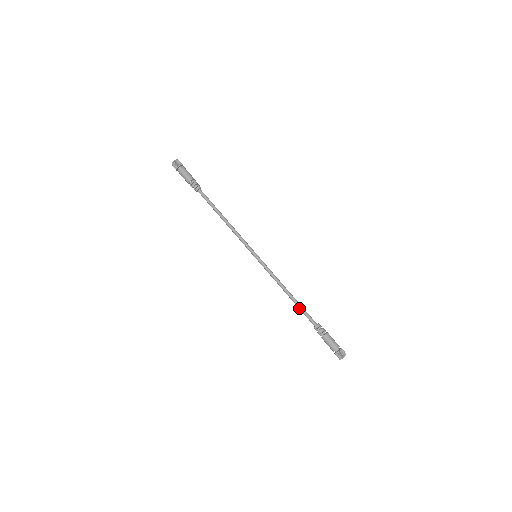
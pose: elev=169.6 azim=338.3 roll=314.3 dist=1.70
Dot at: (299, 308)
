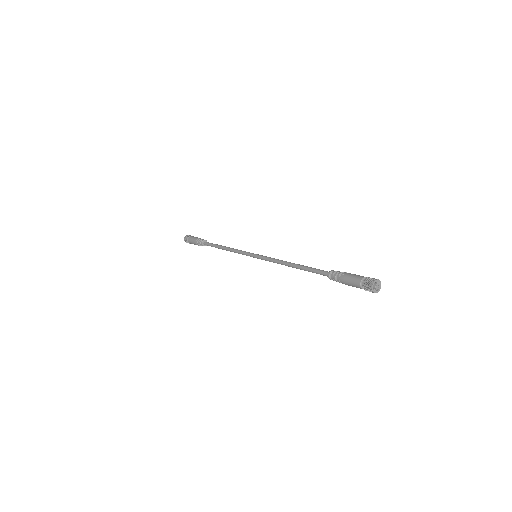
Dot at: occluded
